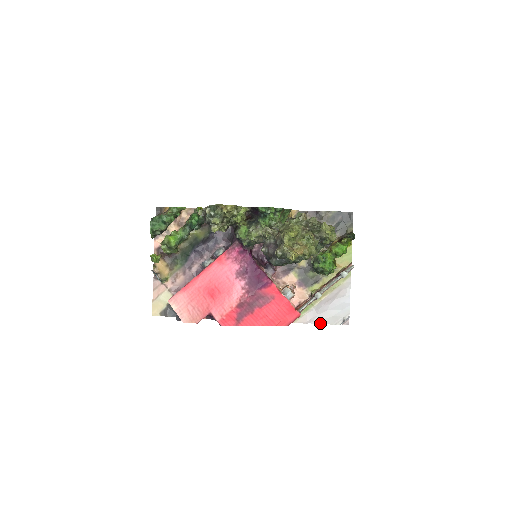
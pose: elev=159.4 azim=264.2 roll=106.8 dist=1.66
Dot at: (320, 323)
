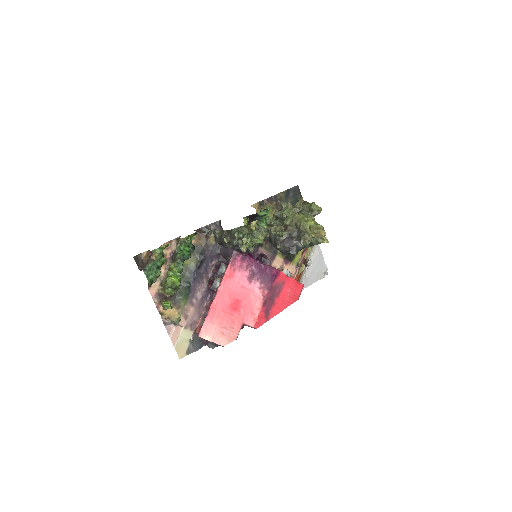
Dot at: (311, 284)
